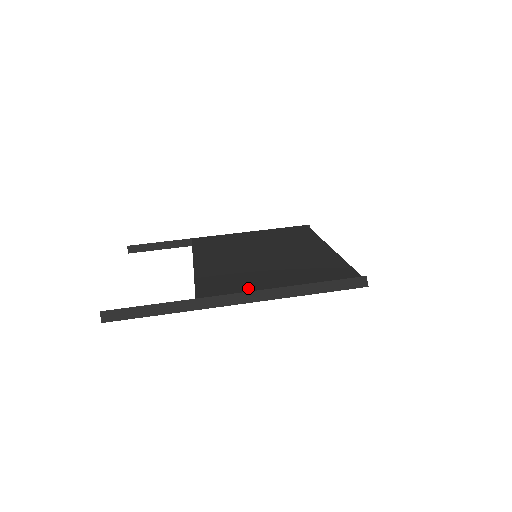
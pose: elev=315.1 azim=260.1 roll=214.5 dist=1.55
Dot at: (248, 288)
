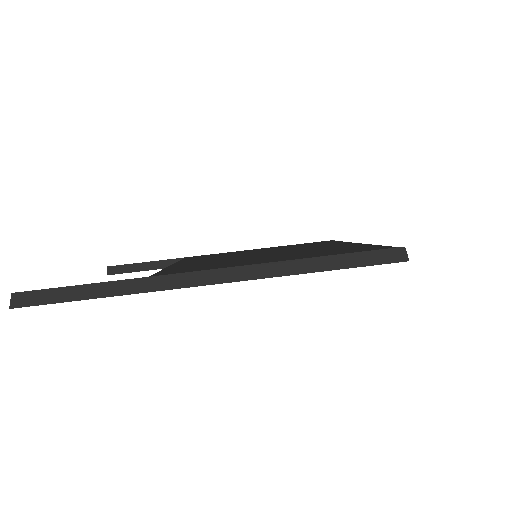
Dot at: (228, 266)
